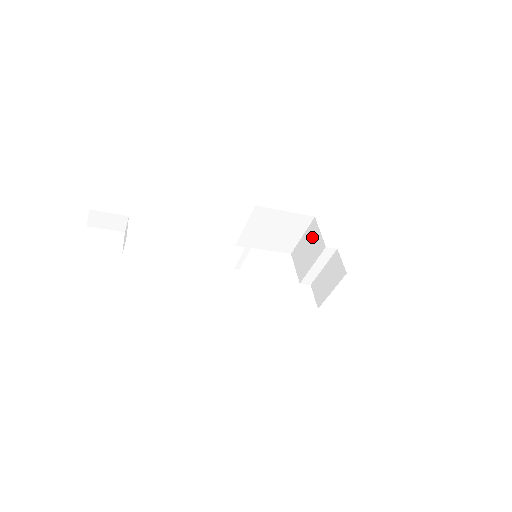
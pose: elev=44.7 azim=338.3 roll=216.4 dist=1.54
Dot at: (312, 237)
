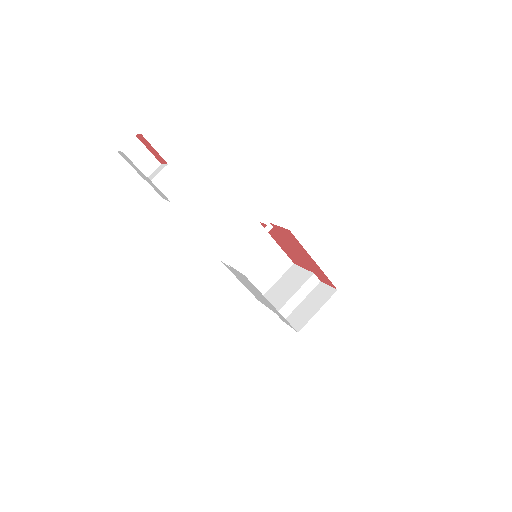
Dot at: (292, 276)
